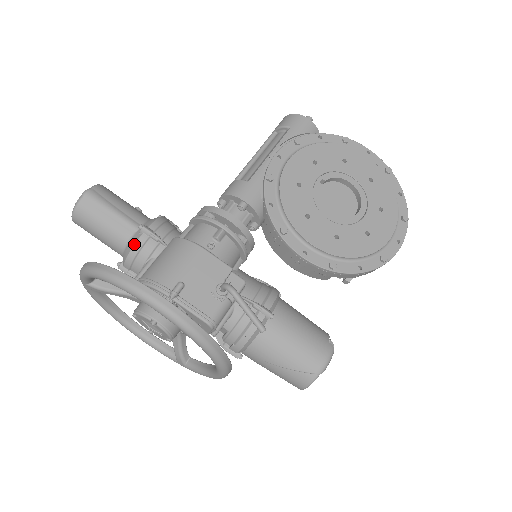
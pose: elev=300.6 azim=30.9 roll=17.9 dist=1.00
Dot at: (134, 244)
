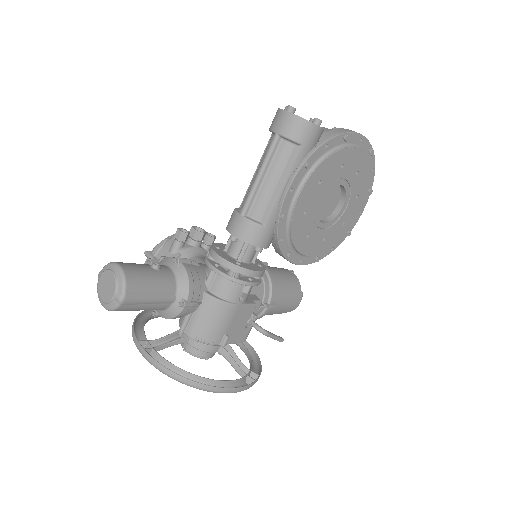
Dot at: (177, 315)
